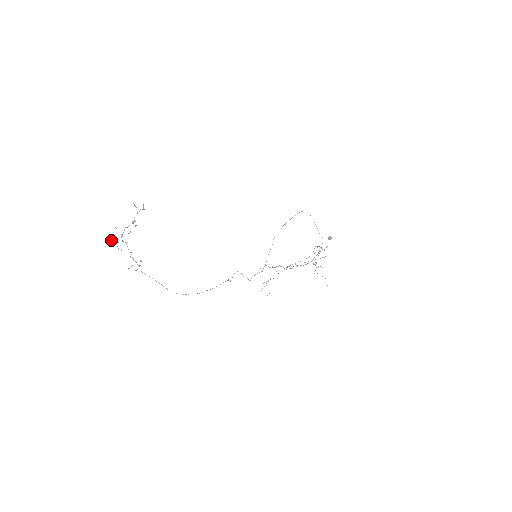
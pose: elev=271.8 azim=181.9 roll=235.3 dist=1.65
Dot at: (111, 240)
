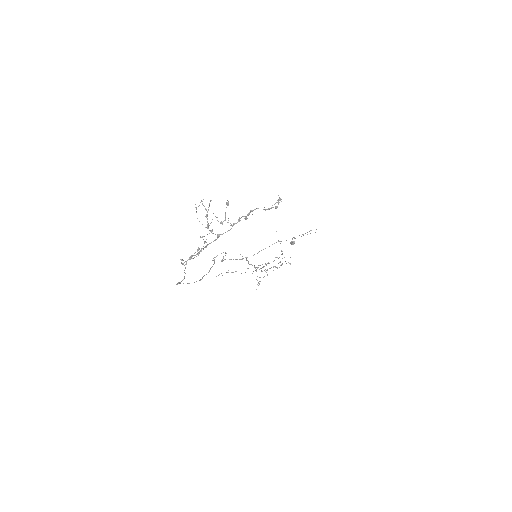
Dot at: (206, 216)
